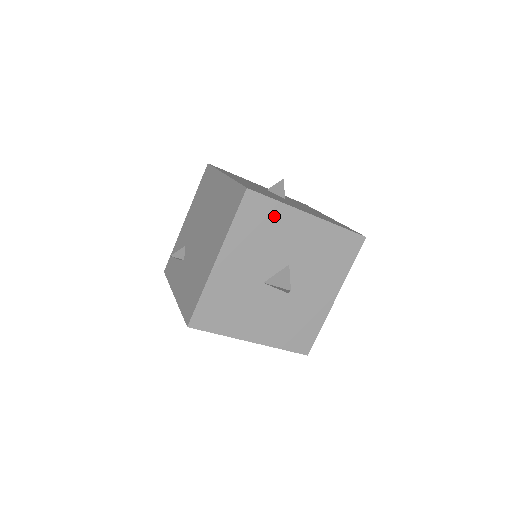
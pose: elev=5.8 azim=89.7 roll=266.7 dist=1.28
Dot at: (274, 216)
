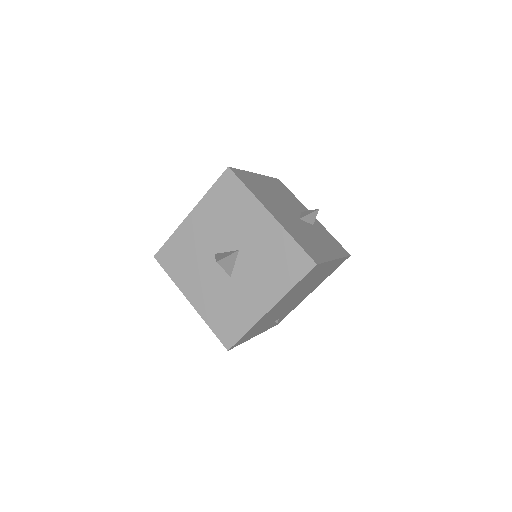
Dot at: (241, 200)
